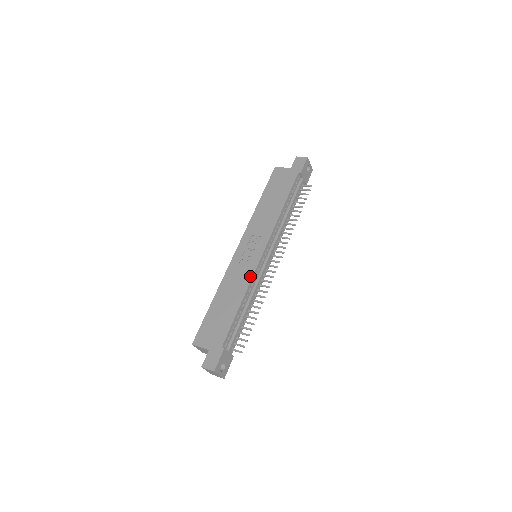
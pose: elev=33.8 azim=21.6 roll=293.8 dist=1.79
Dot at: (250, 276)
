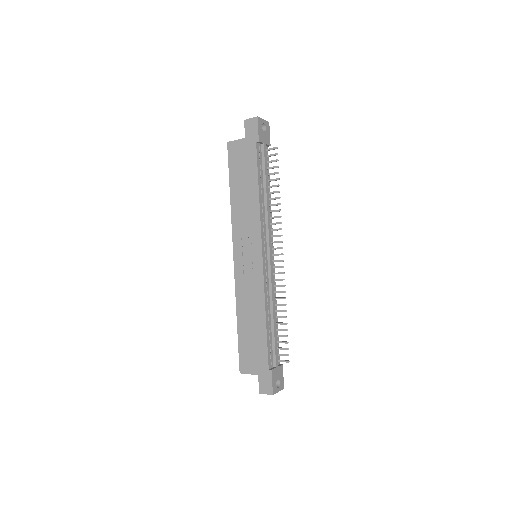
Dot at: (261, 287)
